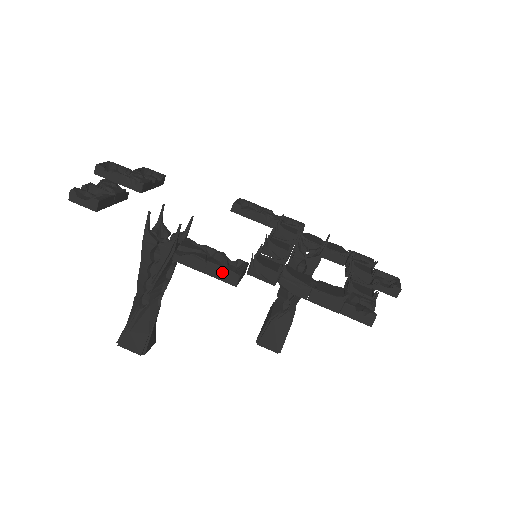
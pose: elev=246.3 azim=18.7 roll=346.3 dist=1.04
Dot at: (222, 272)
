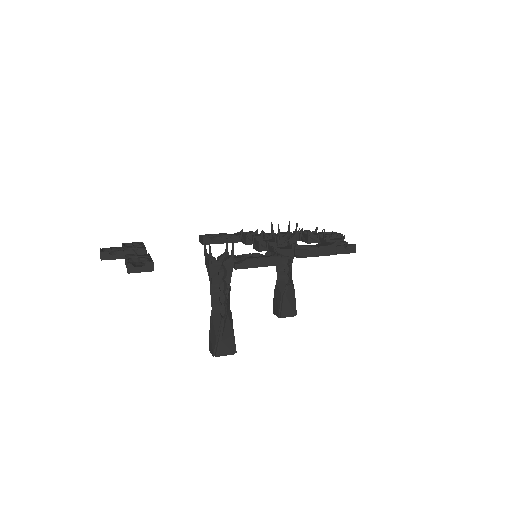
Dot at: (271, 260)
